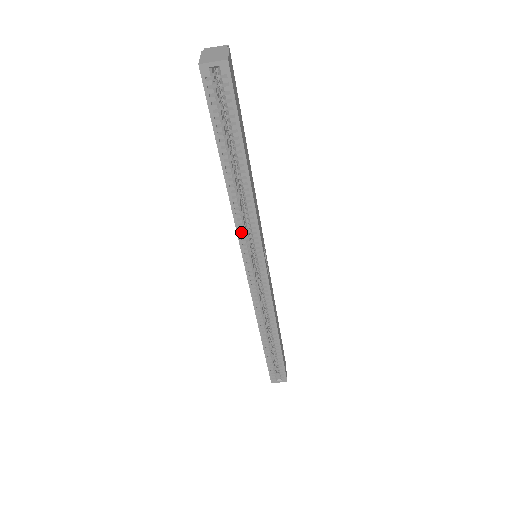
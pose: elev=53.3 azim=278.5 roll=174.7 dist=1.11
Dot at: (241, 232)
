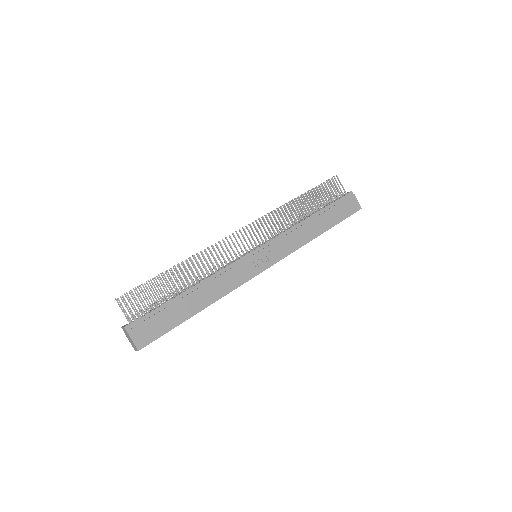
Dot at: occluded
